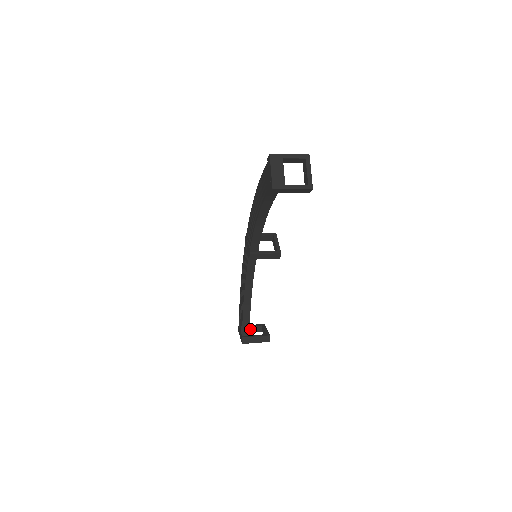
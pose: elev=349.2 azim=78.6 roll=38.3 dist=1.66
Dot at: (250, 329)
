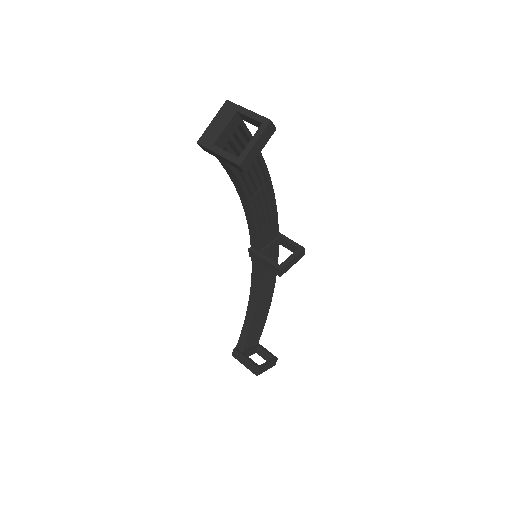
Dot at: (260, 351)
